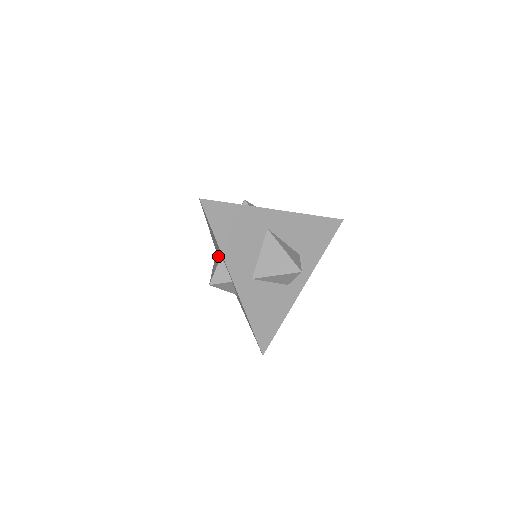
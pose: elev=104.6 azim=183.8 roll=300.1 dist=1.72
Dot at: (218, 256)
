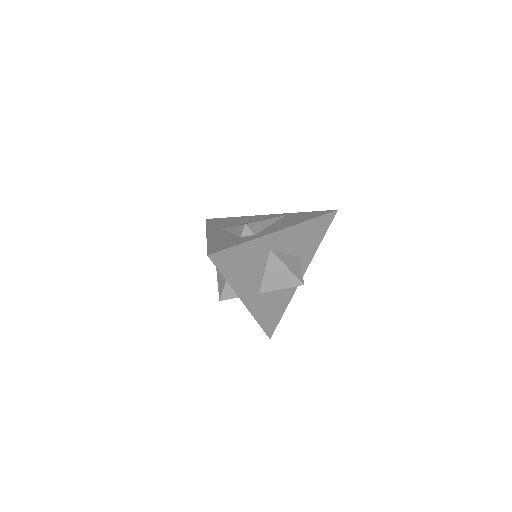
Dot at: occluded
